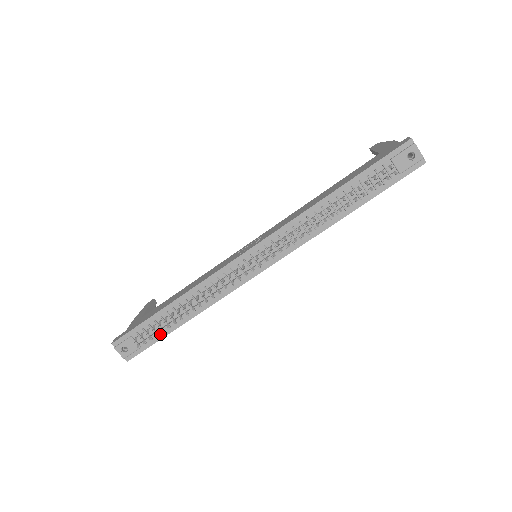
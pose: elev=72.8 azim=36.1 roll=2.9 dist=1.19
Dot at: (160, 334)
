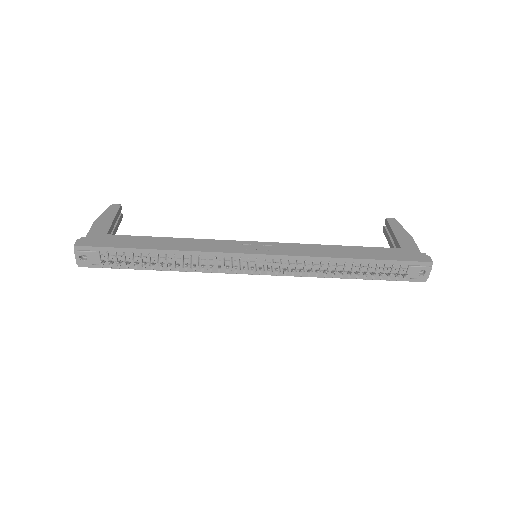
Dot at: occluded
